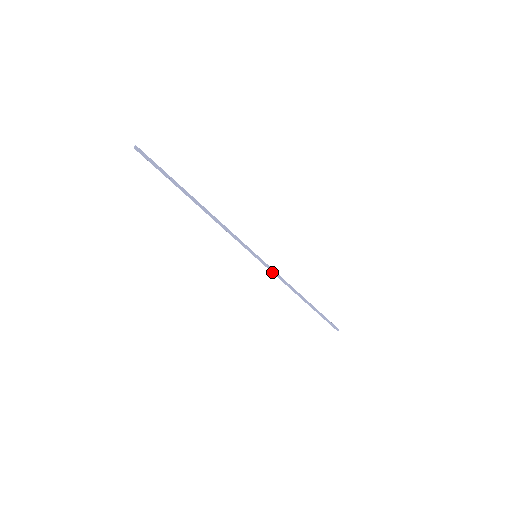
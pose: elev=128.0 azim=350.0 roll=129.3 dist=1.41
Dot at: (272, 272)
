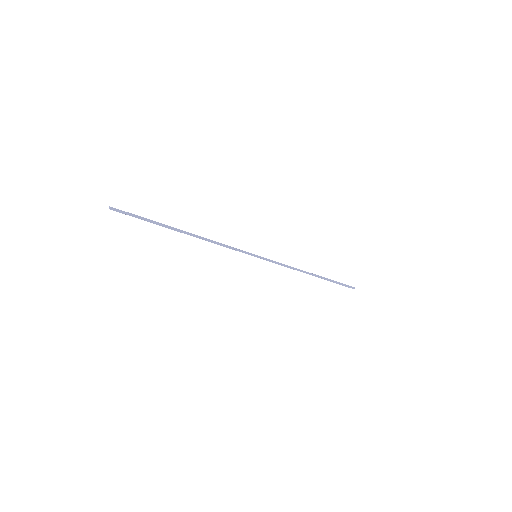
Dot at: (275, 263)
